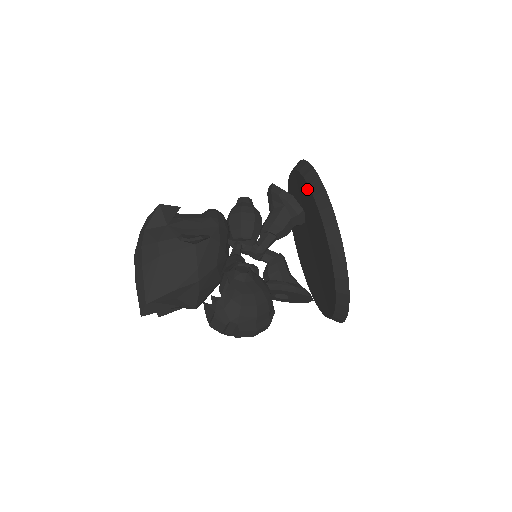
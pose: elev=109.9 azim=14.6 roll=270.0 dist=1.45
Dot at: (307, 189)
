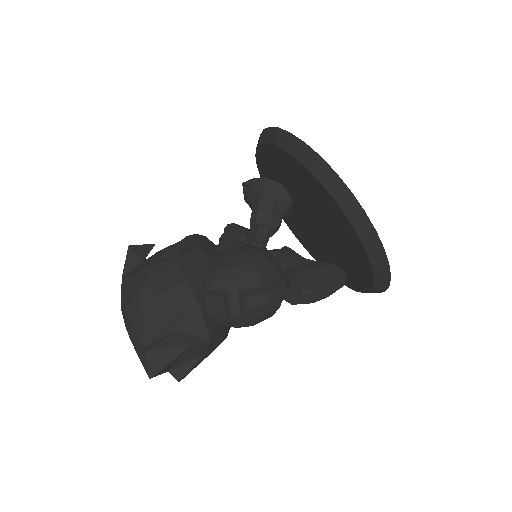
Dot at: (267, 150)
